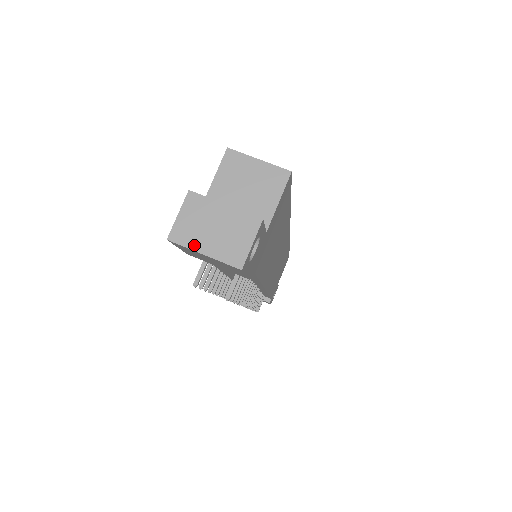
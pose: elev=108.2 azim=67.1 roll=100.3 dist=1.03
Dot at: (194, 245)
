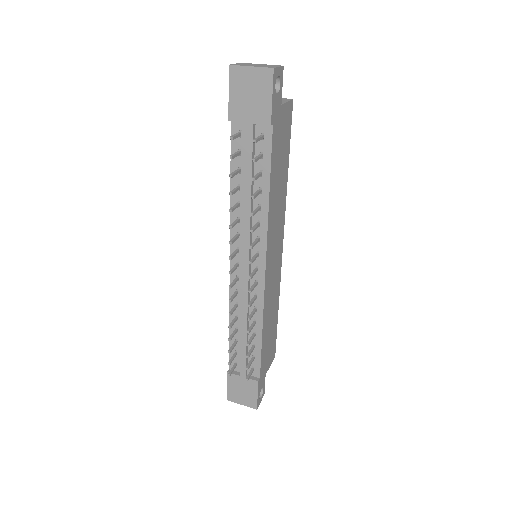
Dot at: (245, 65)
